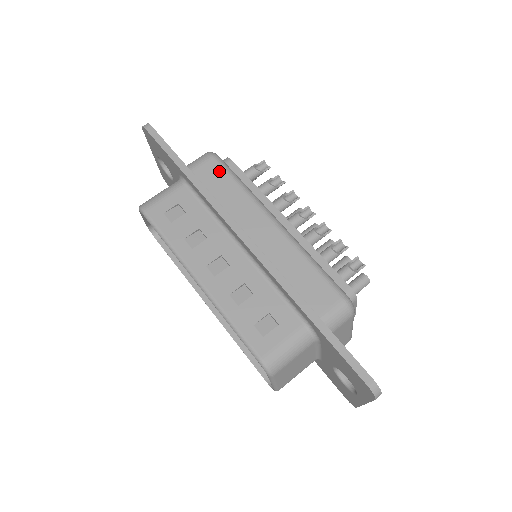
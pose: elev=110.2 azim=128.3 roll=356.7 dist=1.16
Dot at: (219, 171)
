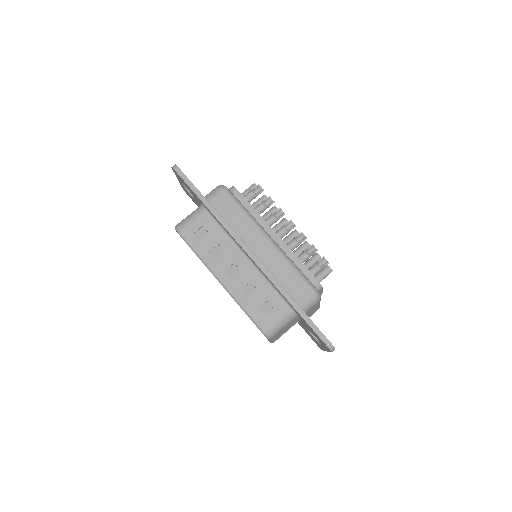
Dot at: (229, 202)
